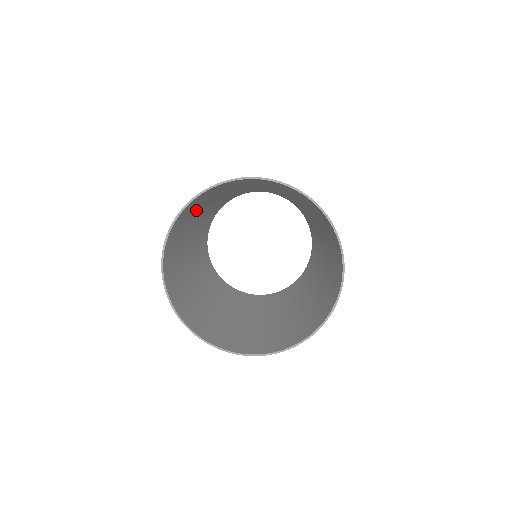
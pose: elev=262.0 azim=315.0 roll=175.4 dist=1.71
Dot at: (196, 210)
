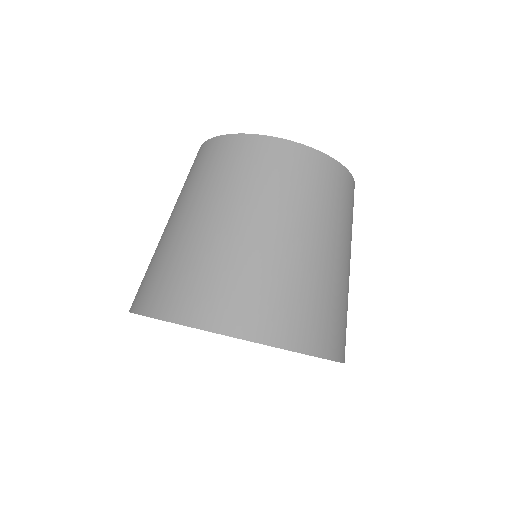
Dot at: occluded
